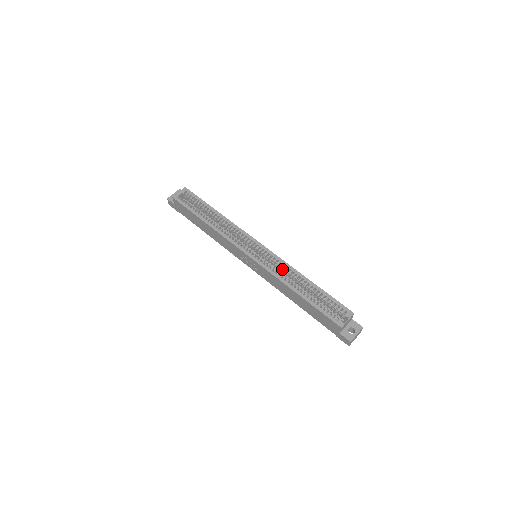
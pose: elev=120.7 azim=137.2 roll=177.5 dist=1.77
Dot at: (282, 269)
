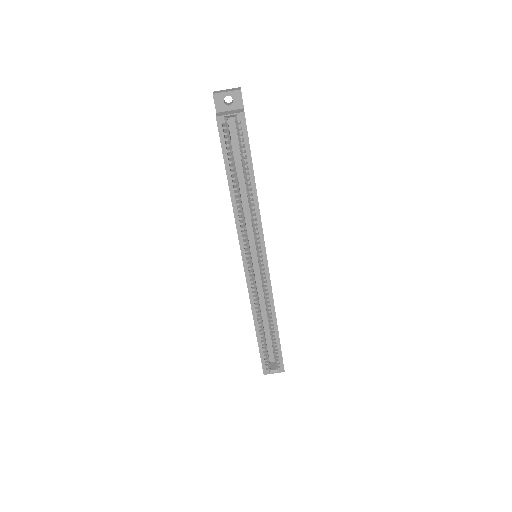
Dot at: (265, 296)
